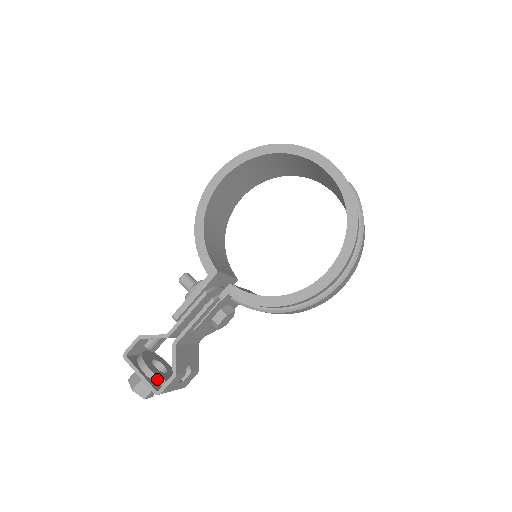
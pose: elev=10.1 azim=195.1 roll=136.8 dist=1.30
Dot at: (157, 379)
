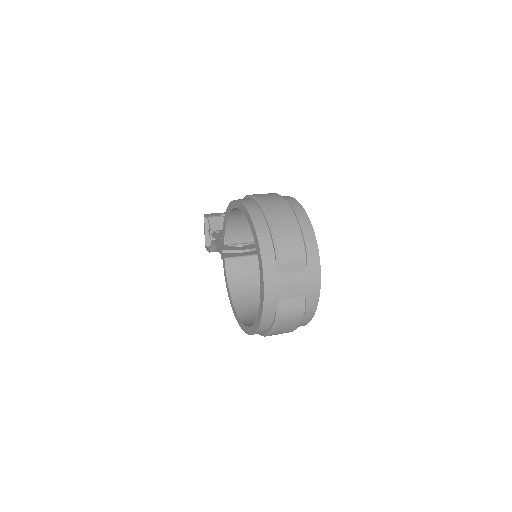
Dot at: (212, 239)
